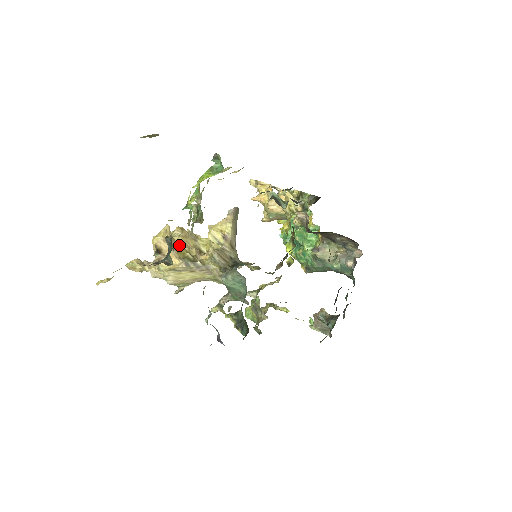
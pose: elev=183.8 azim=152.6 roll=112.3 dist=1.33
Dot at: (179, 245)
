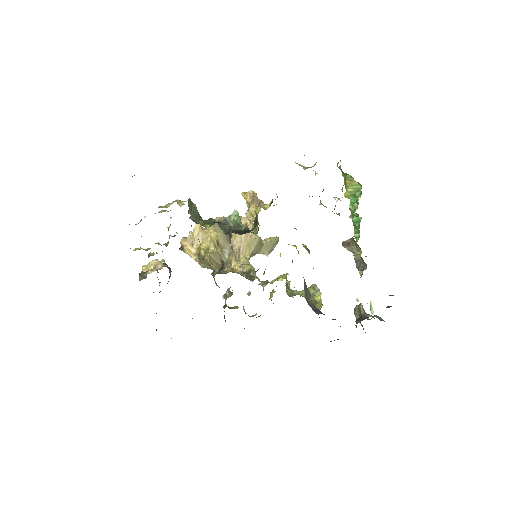
Dot at: (205, 239)
